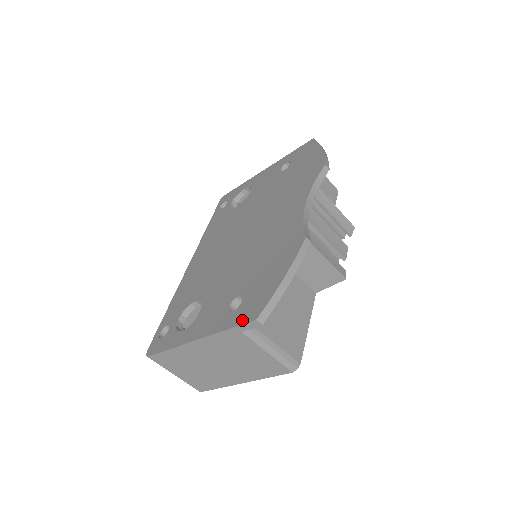
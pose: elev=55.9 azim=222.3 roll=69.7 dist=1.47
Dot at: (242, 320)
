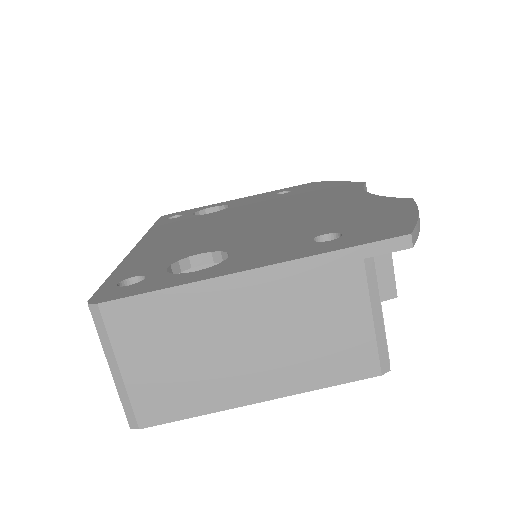
Dot at: (373, 238)
